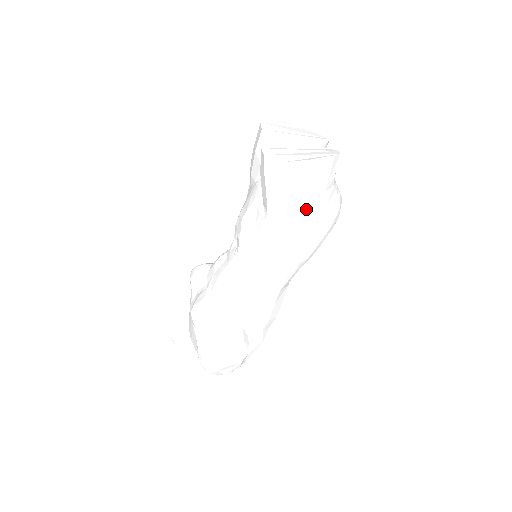
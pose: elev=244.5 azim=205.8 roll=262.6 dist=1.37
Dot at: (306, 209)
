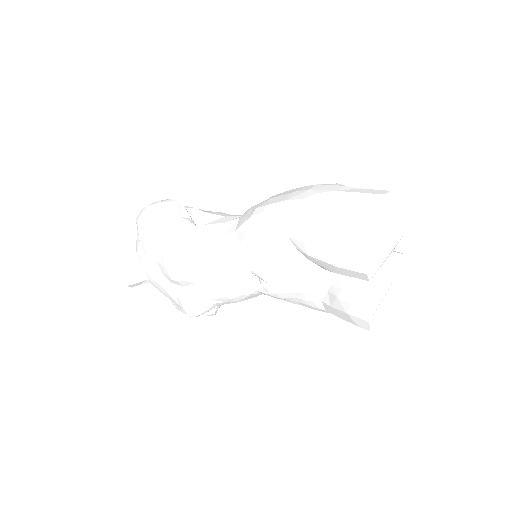
Dot at: occluded
